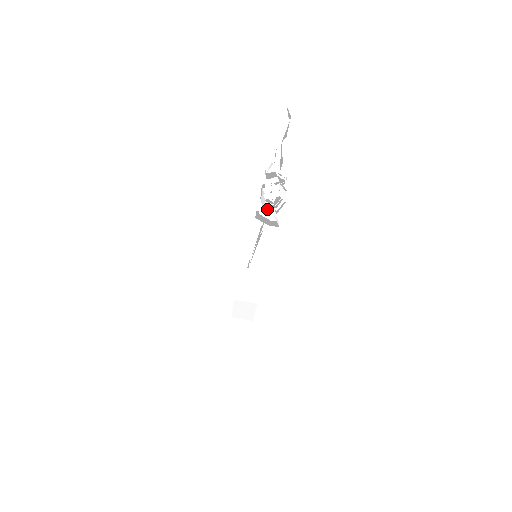
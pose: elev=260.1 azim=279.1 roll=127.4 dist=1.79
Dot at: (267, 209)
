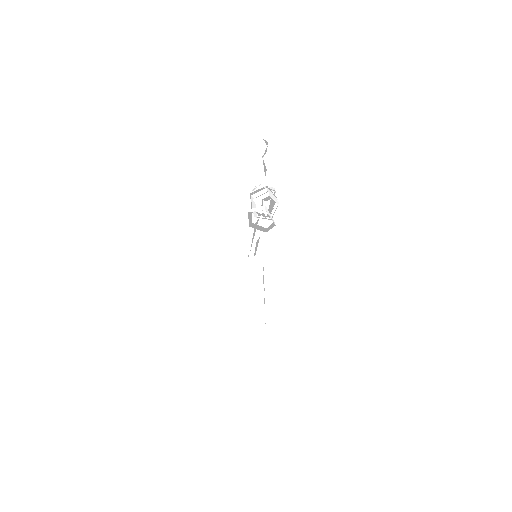
Dot at: (258, 208)
